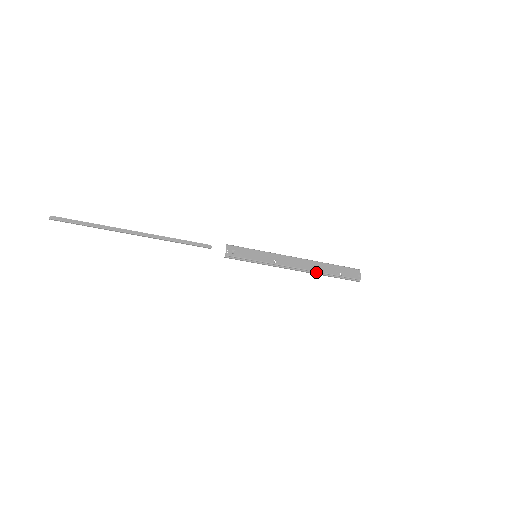
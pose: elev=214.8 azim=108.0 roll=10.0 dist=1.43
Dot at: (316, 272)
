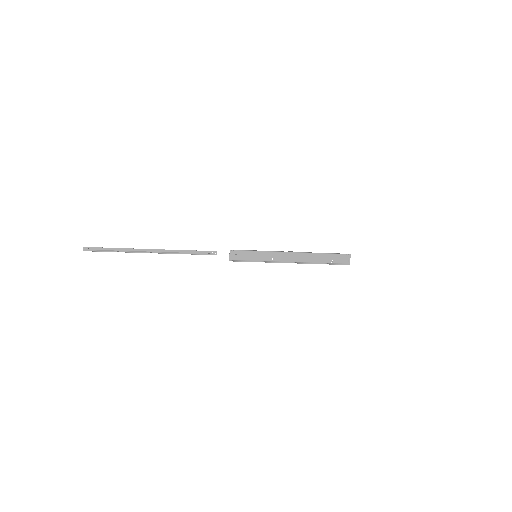
Dot at: (309, 263)
